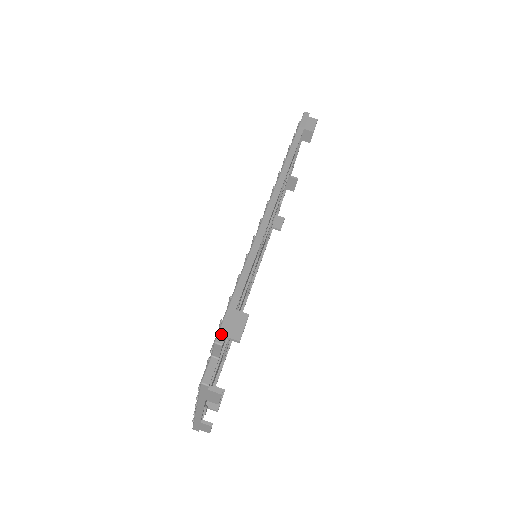
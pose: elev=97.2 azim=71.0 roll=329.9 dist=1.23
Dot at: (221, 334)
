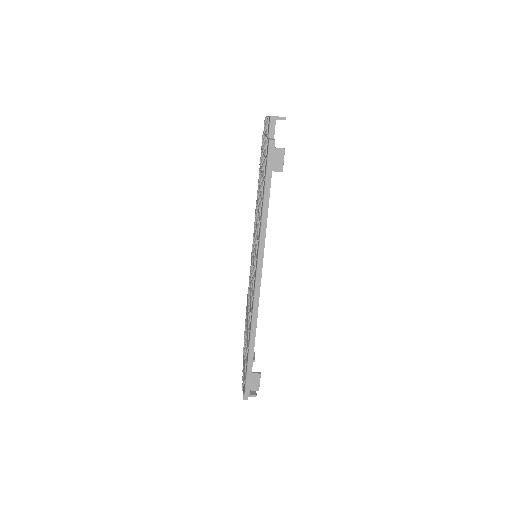
Dot at: (247, 390)
